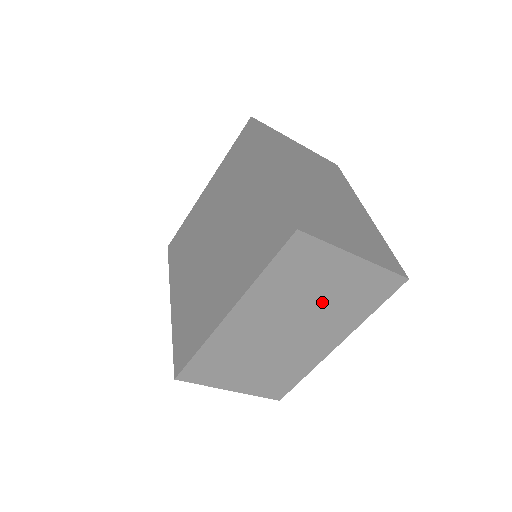
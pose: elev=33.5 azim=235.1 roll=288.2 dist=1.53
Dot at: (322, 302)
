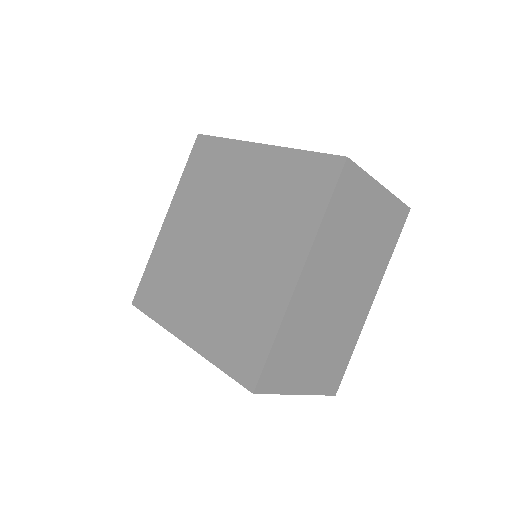
Dot at: occluded
